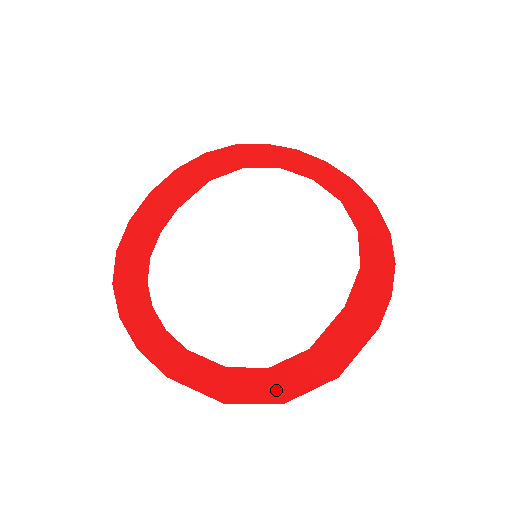
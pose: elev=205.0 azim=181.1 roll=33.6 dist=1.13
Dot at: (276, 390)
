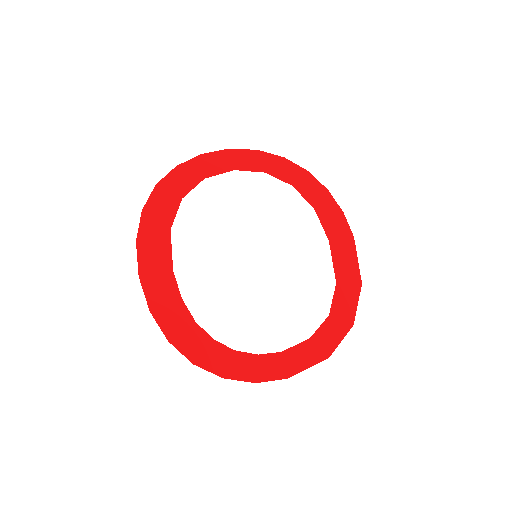
Dot at: (344, 322)
